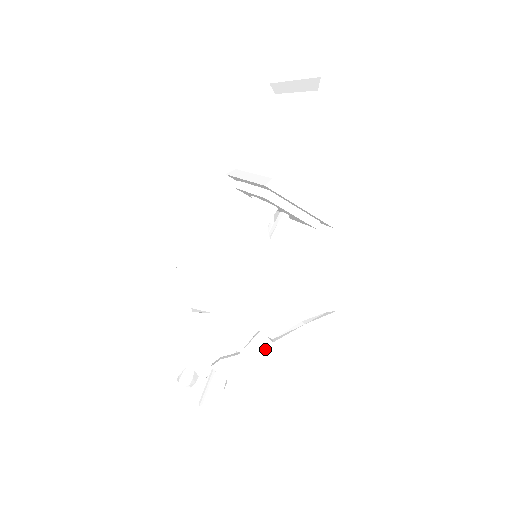
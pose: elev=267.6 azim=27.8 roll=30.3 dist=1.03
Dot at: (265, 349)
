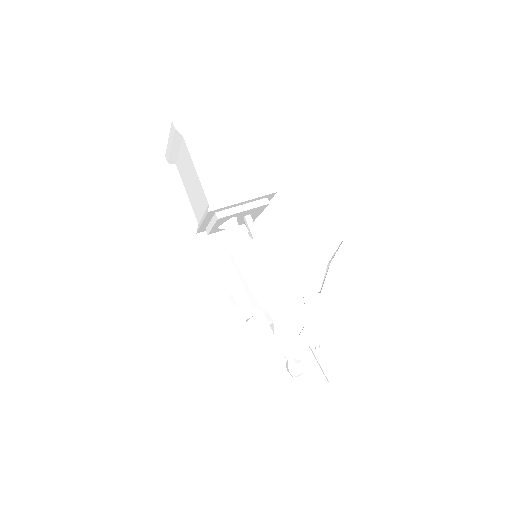
Dot at: (321, 302)
